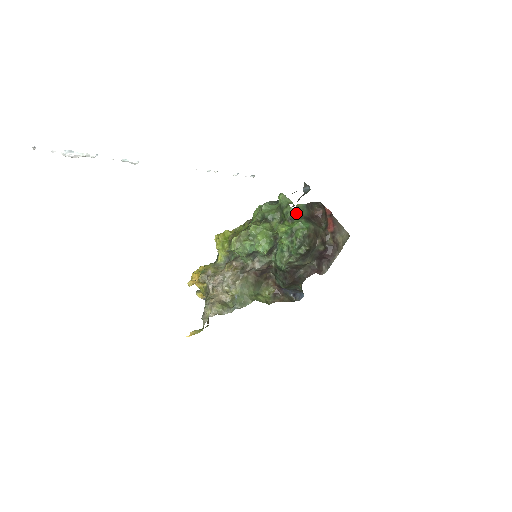
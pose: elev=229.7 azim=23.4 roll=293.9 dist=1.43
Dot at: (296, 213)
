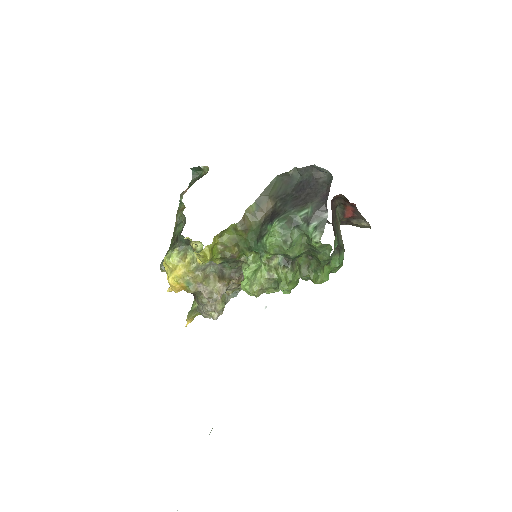
Dot at: (332, 253)
